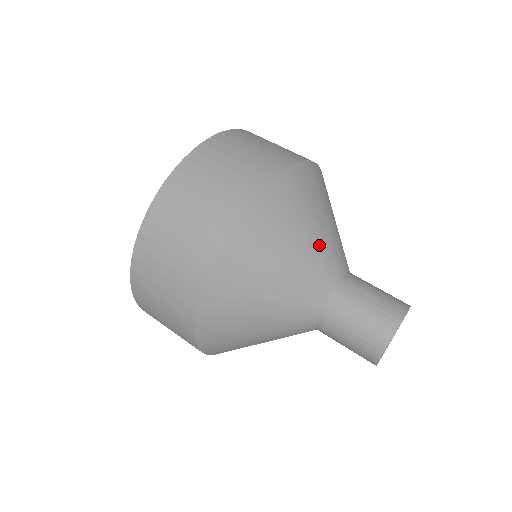
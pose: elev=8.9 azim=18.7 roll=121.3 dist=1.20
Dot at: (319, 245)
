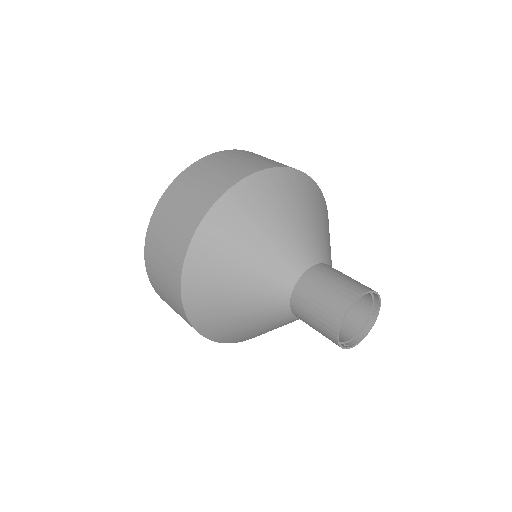
Dot at: (258, 271)
